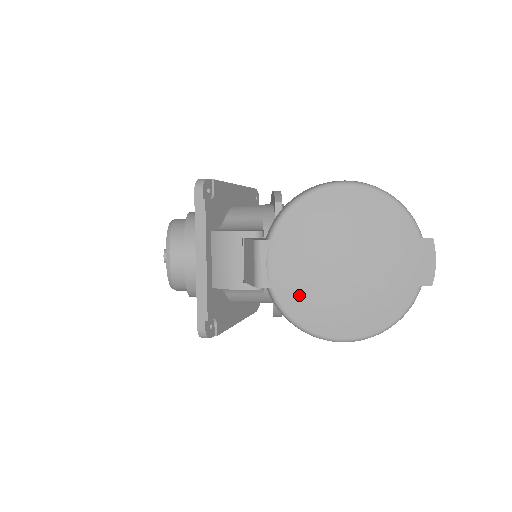
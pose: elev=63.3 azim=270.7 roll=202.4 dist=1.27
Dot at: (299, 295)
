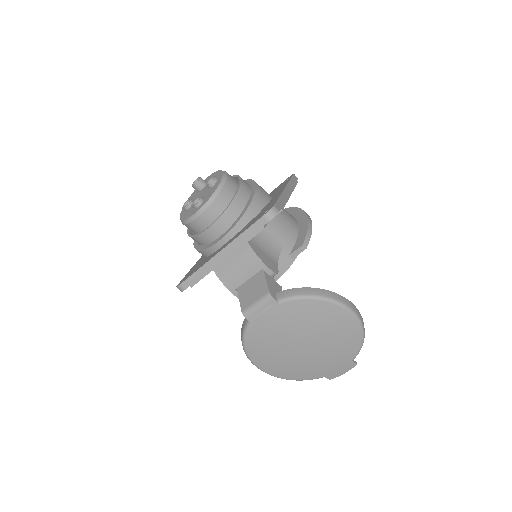
Dot at: (262, 338)
